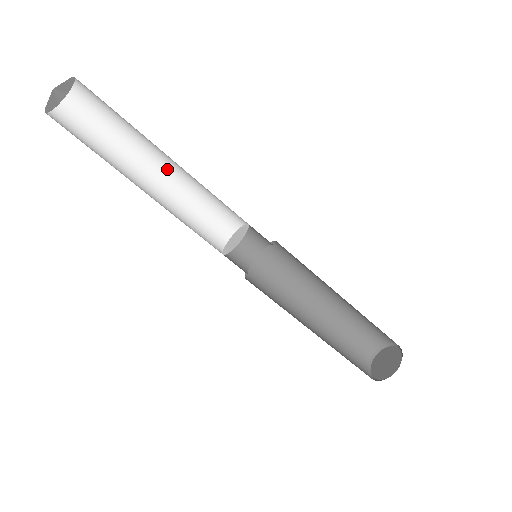
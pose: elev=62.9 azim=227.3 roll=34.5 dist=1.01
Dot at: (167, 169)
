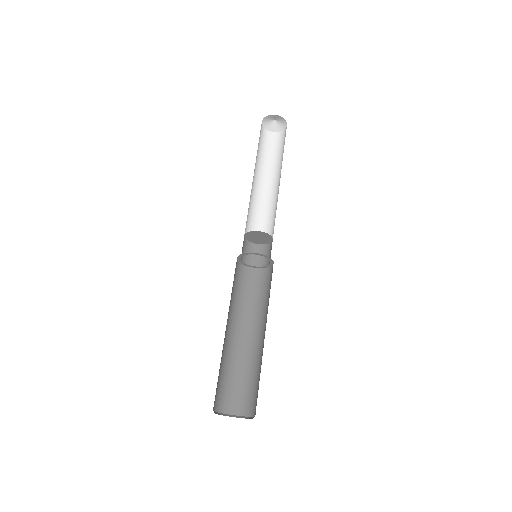
Dot at: (262, 188)
